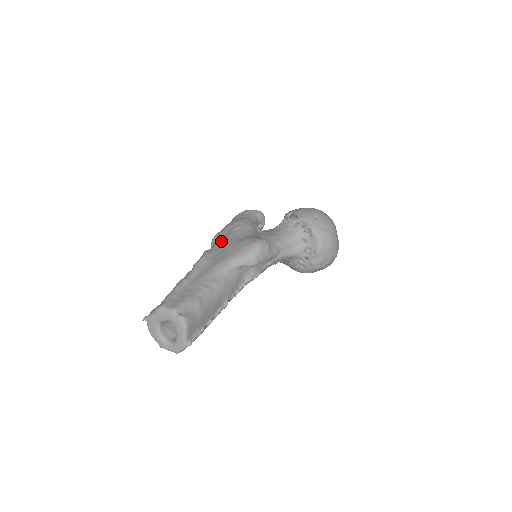
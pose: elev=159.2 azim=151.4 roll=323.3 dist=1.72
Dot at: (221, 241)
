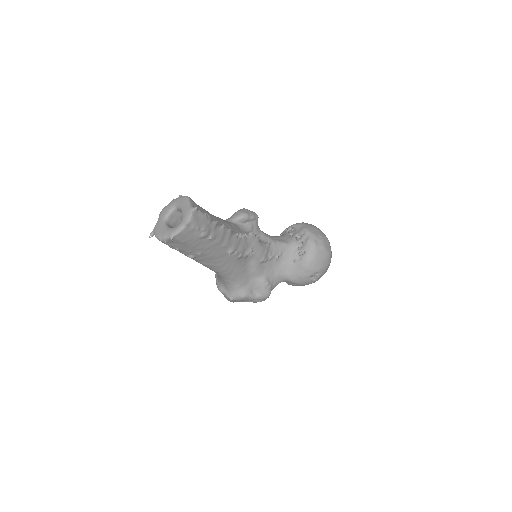
Dot at: occluded
